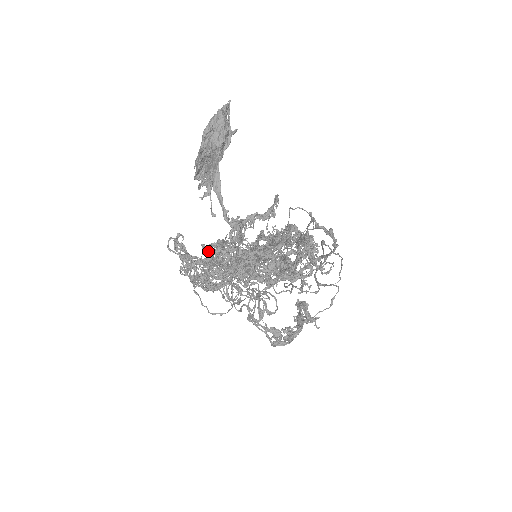
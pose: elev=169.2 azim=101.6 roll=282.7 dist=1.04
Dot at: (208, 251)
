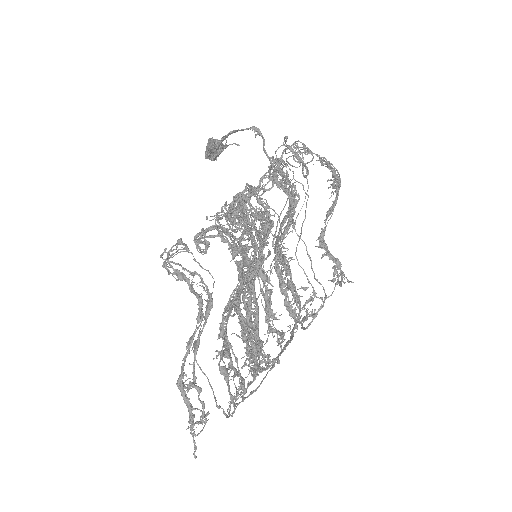
Dot at: (225, 214)
